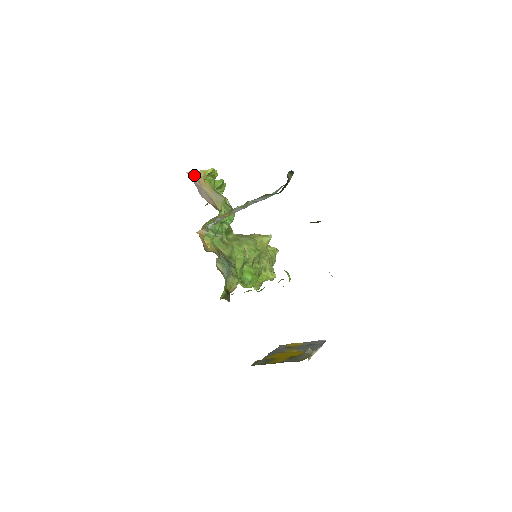
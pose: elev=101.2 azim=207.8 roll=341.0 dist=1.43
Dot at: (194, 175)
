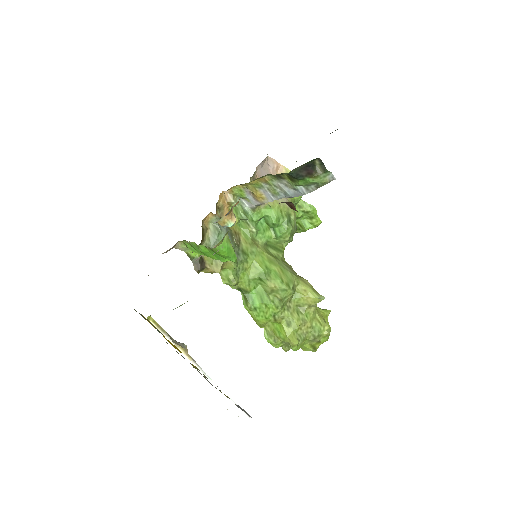
Dot at: (273, 163)
